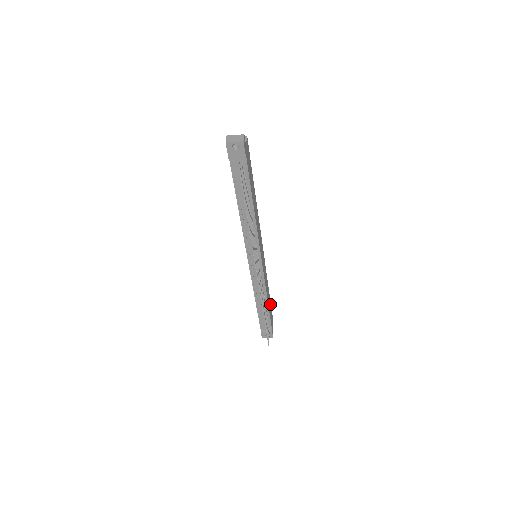
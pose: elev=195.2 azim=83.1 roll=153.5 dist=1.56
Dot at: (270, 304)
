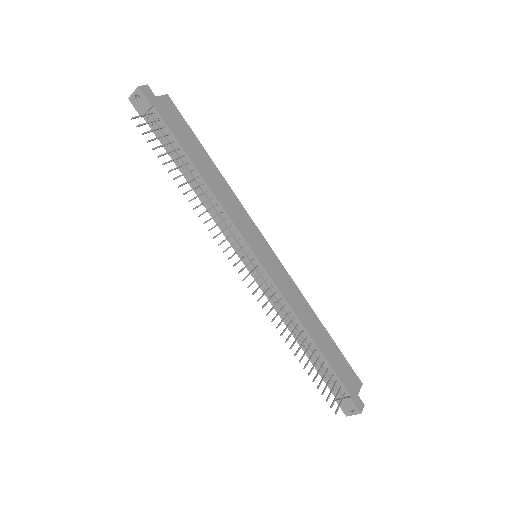
Dot at: (336, 350)
